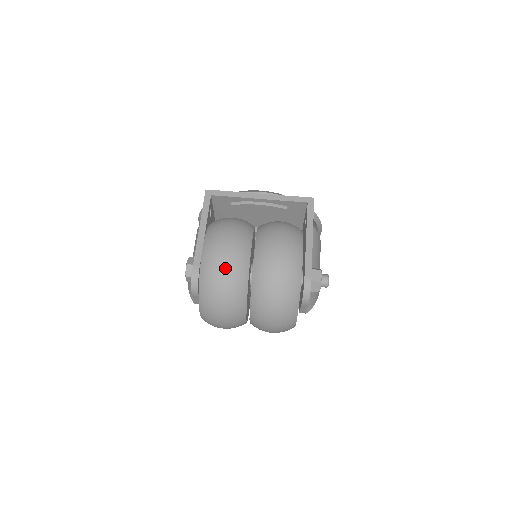
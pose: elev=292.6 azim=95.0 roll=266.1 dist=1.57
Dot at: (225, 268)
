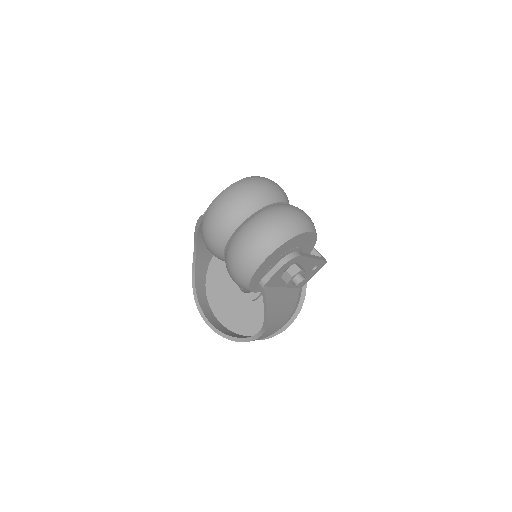
Dot at: (270, 184)
